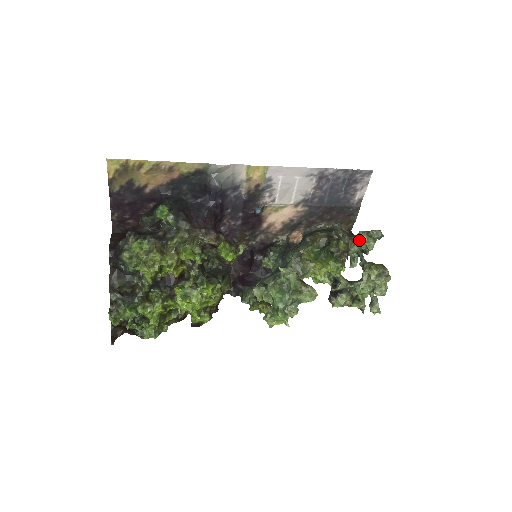
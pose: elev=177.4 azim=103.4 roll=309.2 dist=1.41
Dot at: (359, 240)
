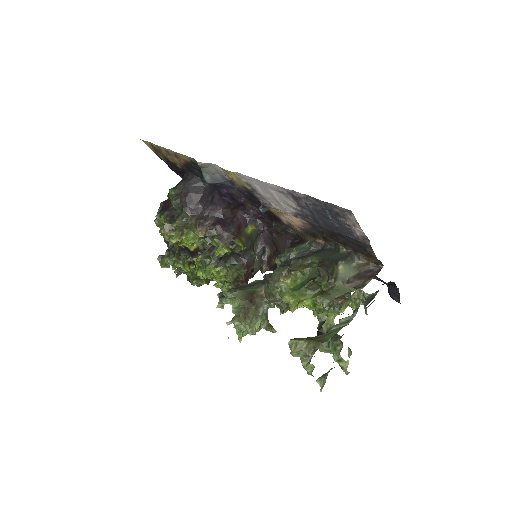
Dot at: occluded
